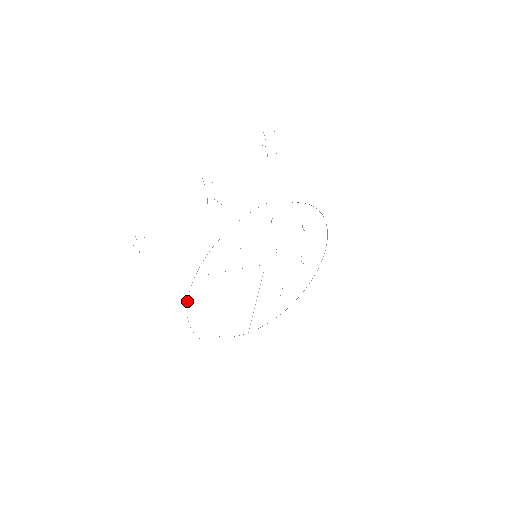
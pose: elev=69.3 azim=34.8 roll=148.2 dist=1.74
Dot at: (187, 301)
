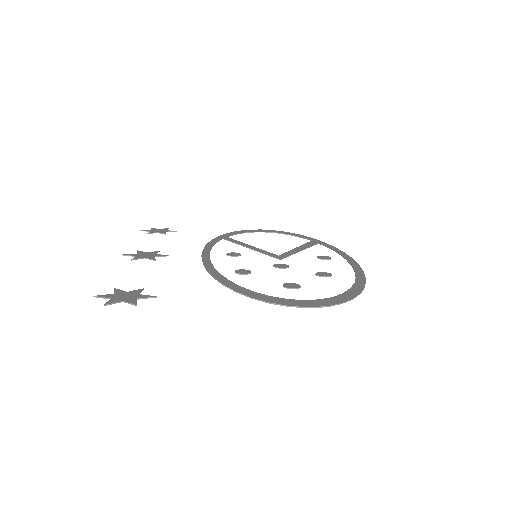
Dot at: (232, 232)
